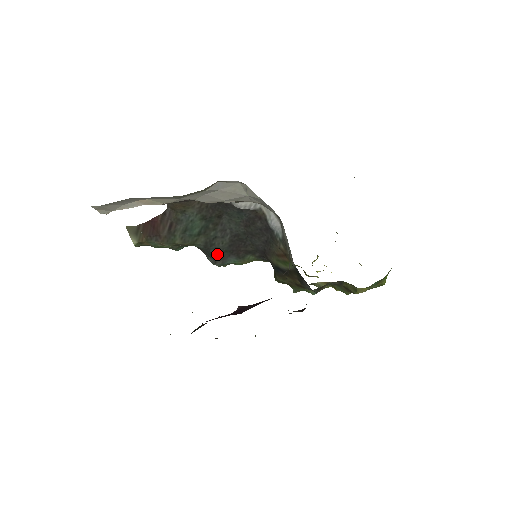
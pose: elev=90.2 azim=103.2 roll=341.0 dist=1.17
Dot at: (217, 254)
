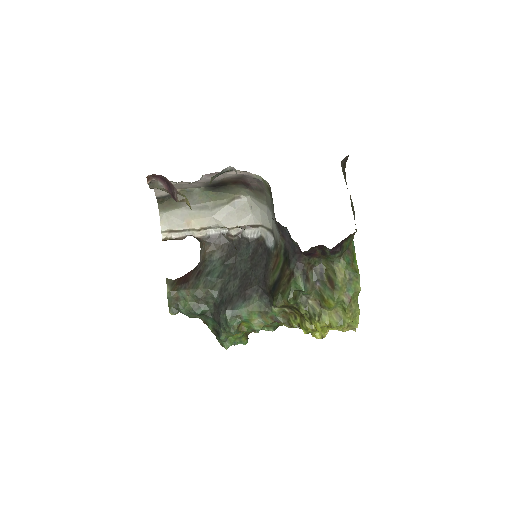
Dot at: (228, 300)
